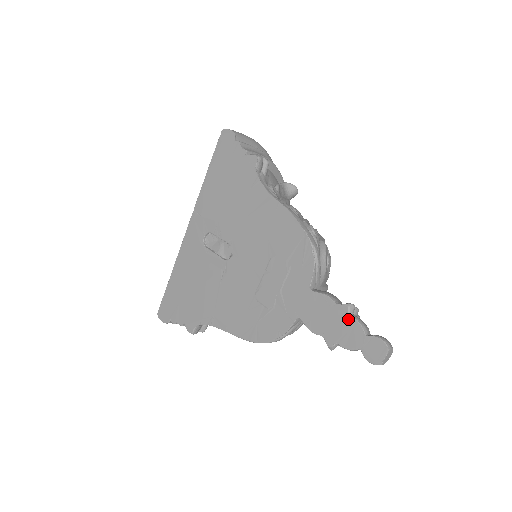
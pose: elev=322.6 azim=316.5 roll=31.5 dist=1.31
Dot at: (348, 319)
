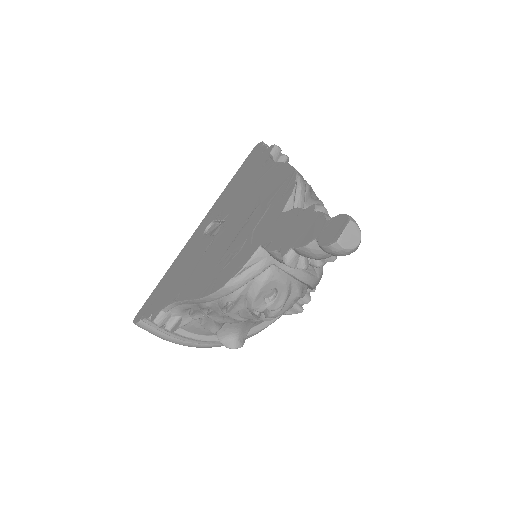
Dot at: (312, 216)
